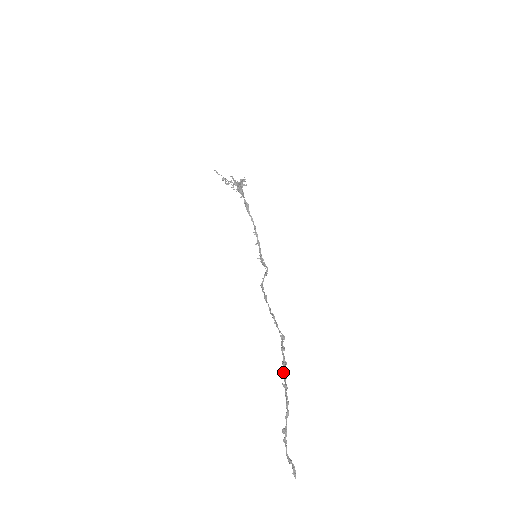
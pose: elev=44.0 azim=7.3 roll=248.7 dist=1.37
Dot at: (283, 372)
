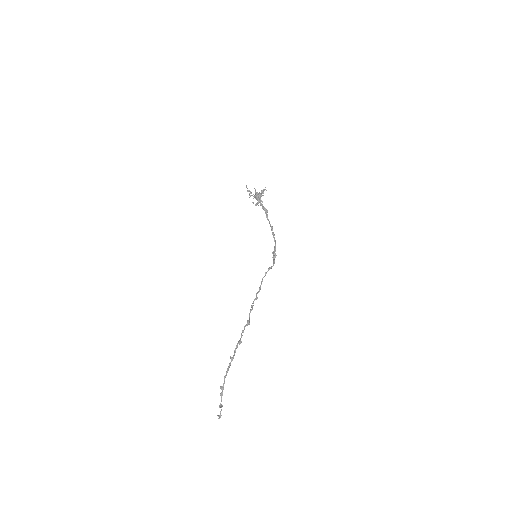
Dot at: (235, 348)
